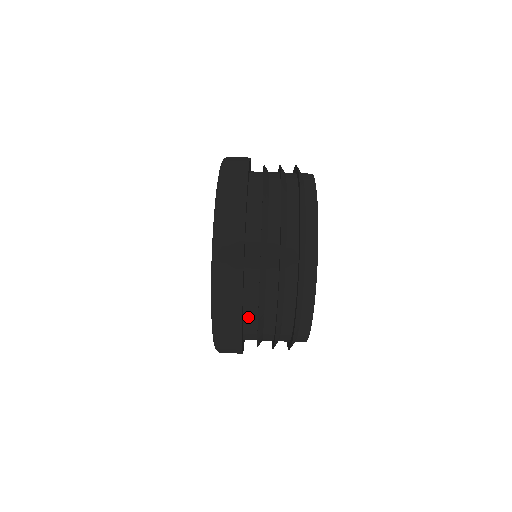
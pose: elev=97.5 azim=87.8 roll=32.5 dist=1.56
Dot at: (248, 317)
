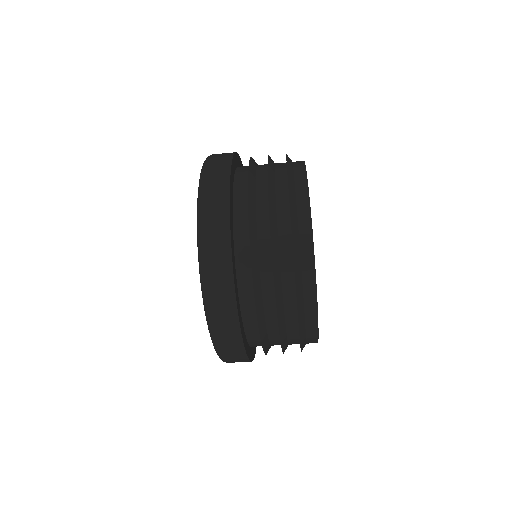
Dot at: (255, 346)
